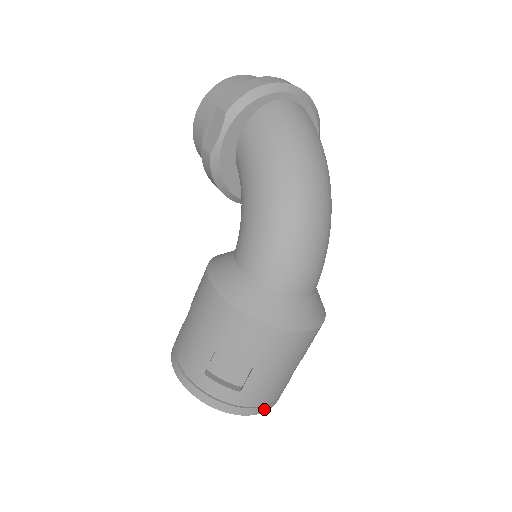
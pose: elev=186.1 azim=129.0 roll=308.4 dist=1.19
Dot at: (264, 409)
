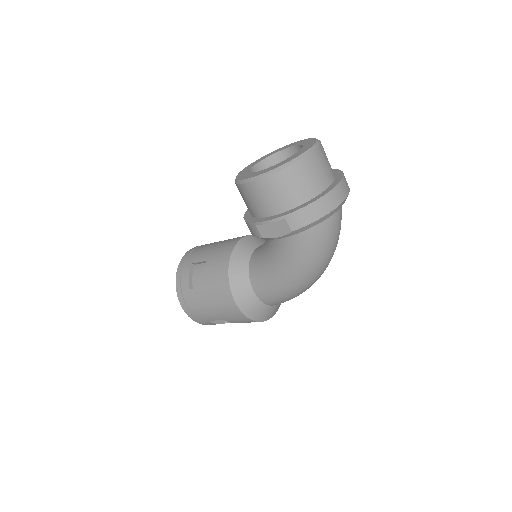
Dot at: occluded
